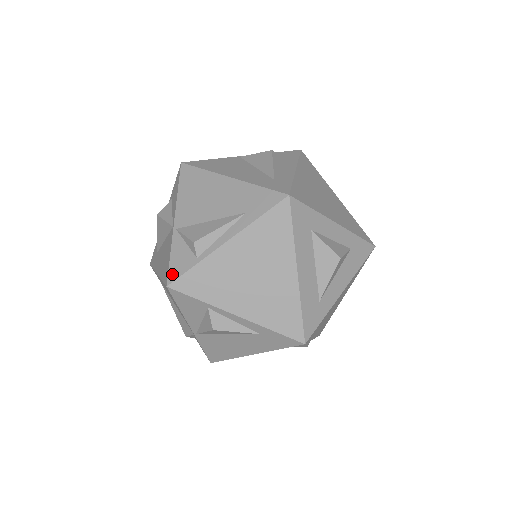
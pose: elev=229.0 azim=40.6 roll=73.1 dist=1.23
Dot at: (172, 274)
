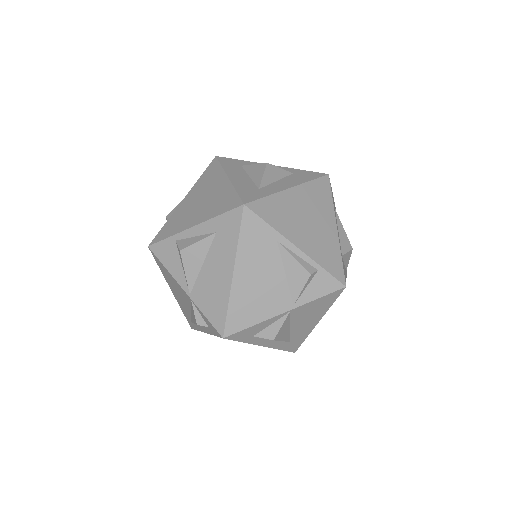
Dot at: occluded
